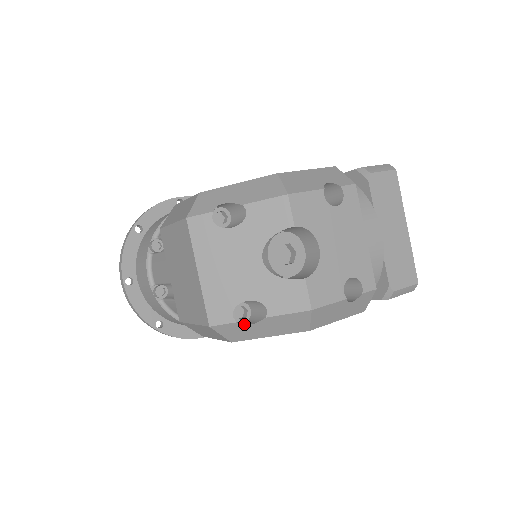
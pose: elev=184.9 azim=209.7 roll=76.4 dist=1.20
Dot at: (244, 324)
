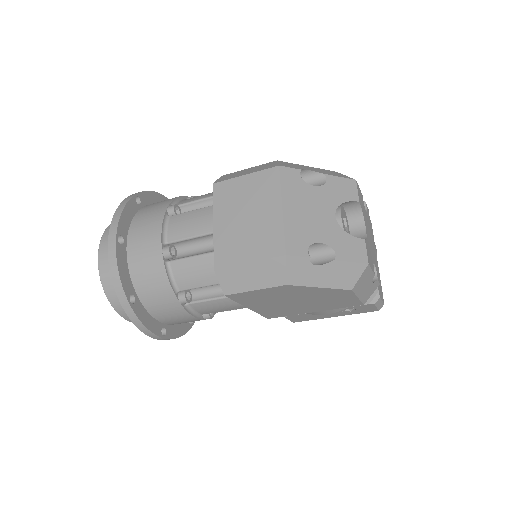
Dot at: (308, 266)
